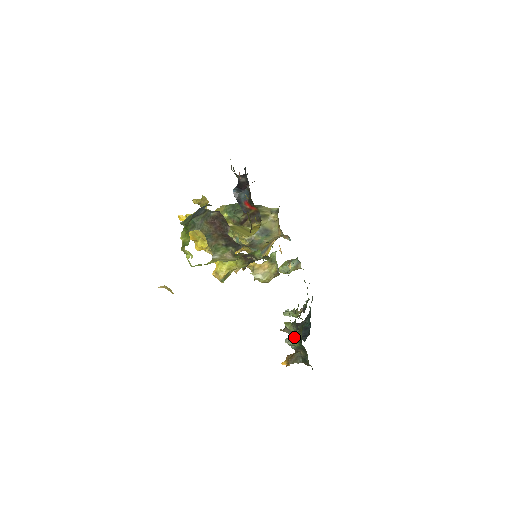
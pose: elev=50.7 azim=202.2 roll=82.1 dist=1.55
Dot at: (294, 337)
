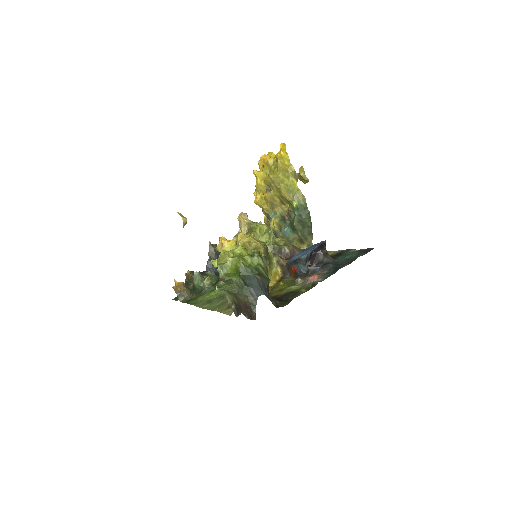
Dot at: (201, 279)
